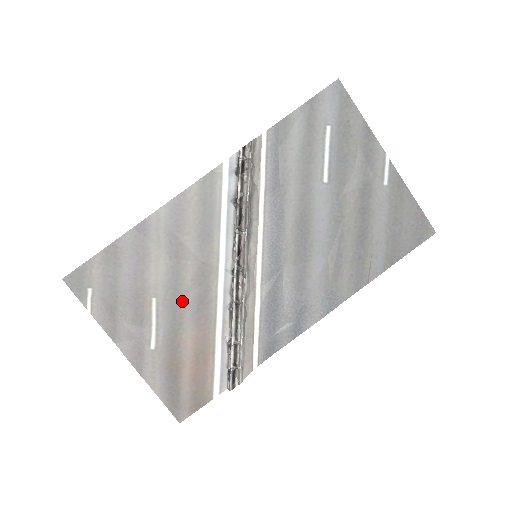
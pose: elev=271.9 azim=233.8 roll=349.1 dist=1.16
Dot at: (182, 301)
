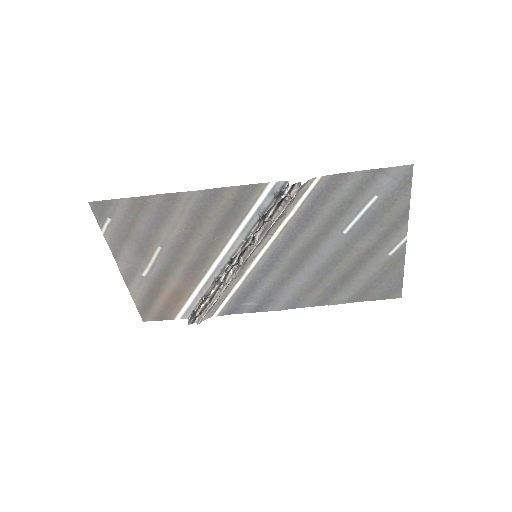
Dot at: (181, 258)
